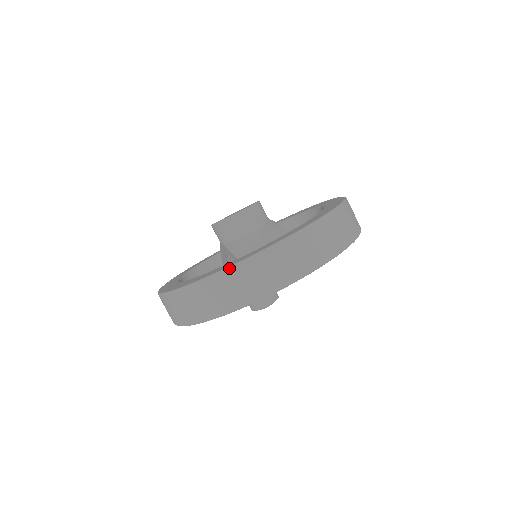
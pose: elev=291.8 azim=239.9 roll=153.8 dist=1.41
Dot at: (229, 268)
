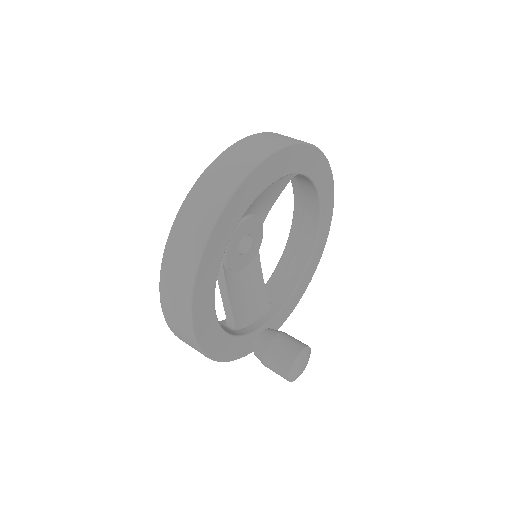
Dot at: (226, 149)
